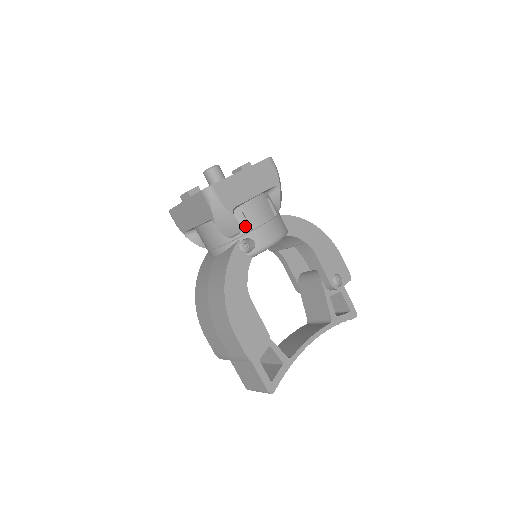
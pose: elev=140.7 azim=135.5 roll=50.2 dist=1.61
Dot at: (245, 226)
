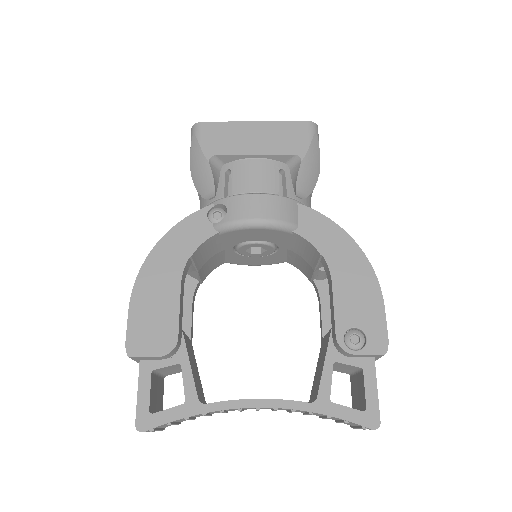
Dot at: occluded
